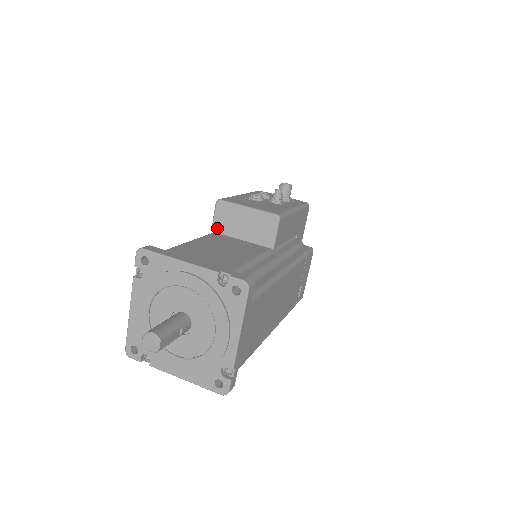
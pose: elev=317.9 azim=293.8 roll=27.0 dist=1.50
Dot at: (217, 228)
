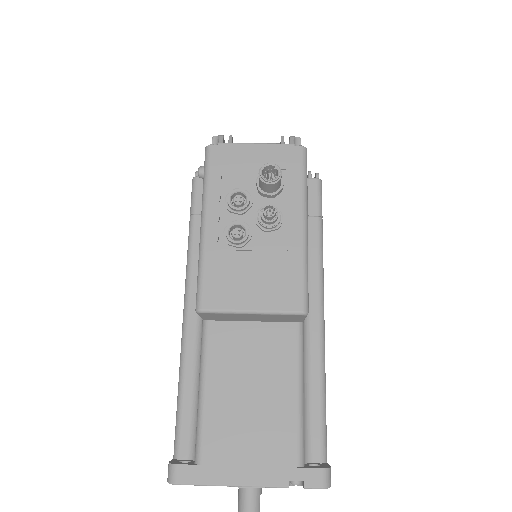
Dot at: (211, 320)
